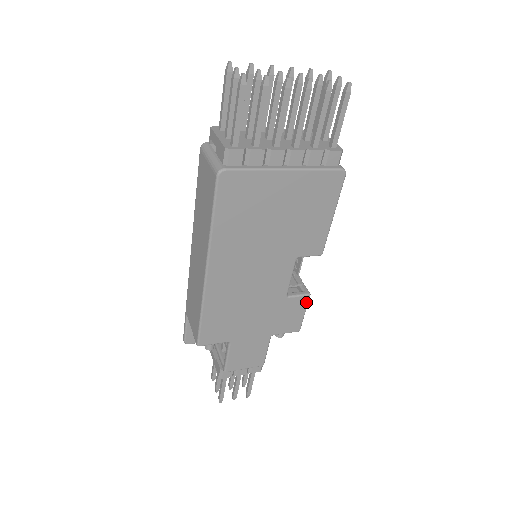
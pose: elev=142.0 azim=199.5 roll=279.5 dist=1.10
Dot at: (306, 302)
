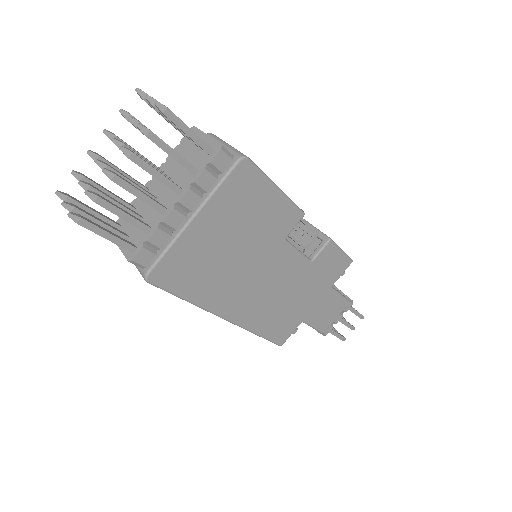
Dot at: (333, 246)
